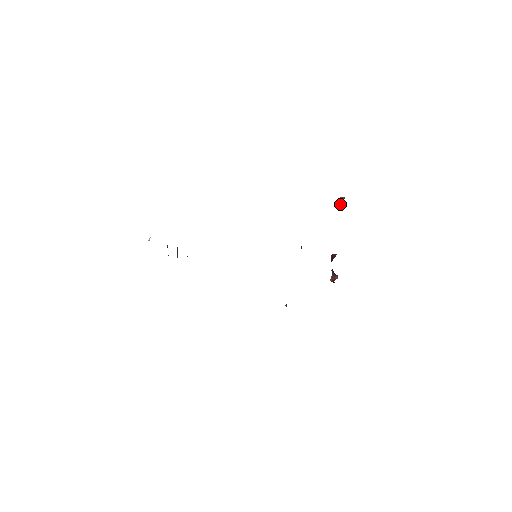
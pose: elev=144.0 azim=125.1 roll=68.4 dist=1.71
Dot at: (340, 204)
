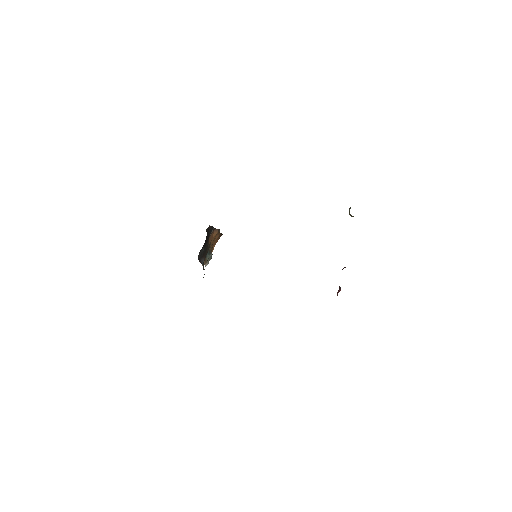
Dot at: (349, 212)
